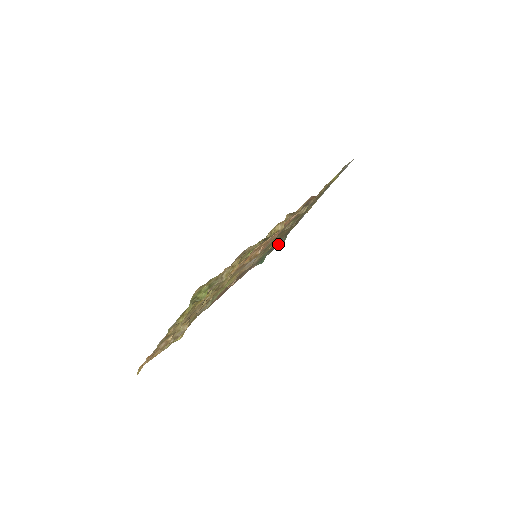
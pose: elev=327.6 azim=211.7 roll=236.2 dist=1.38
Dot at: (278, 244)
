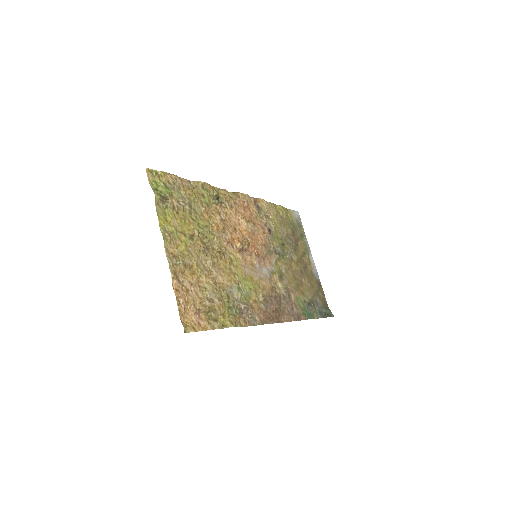
Dot at: (323, 312)
